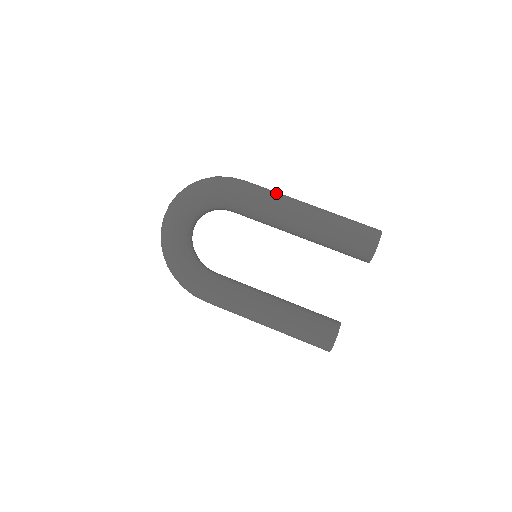
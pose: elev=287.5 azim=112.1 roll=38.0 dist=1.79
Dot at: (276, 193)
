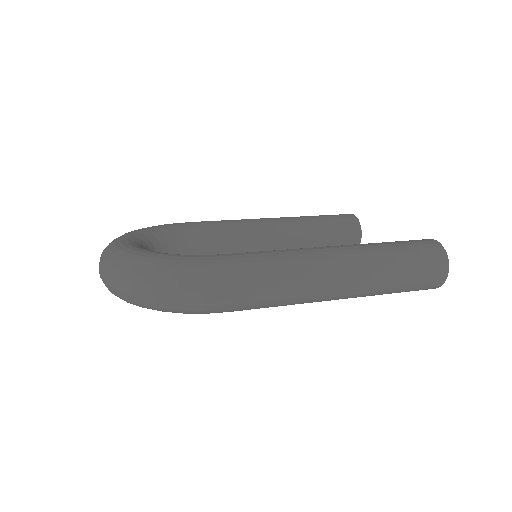
Dot at: occluded
